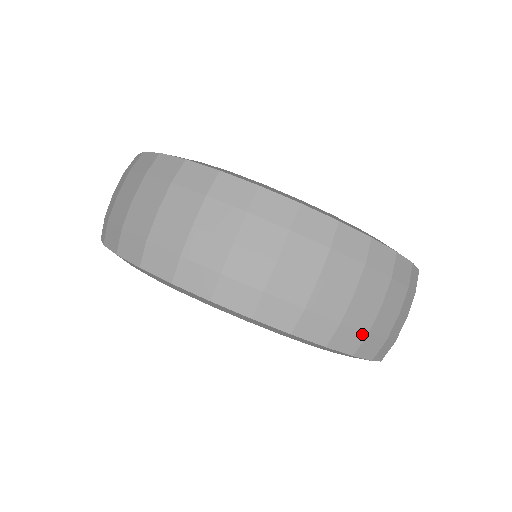
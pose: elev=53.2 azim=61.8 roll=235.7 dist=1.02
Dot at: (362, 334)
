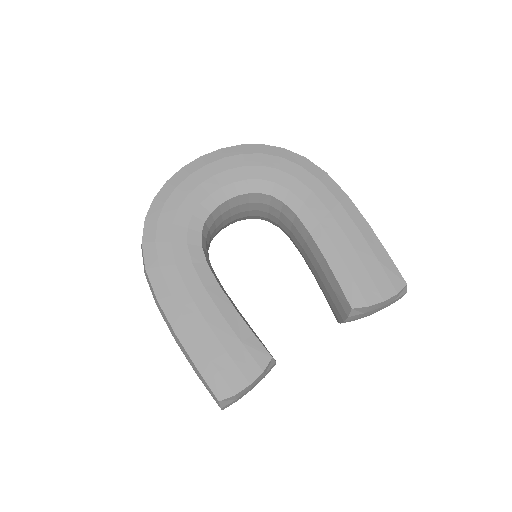
Dot at: occluded
